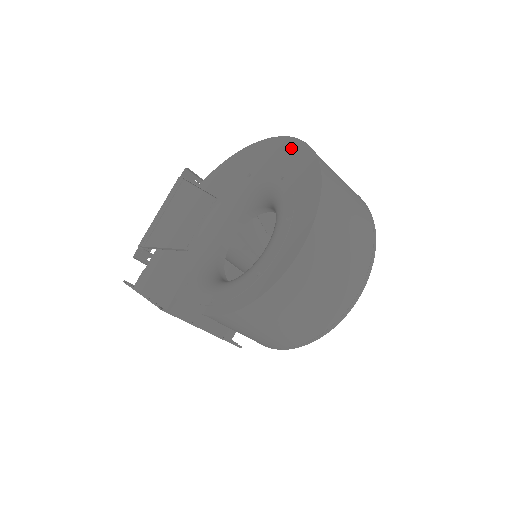
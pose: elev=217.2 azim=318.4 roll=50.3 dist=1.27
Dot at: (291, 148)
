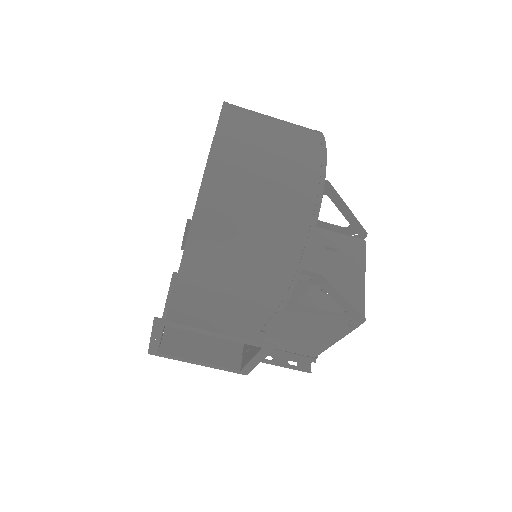
Dot at: occluded
